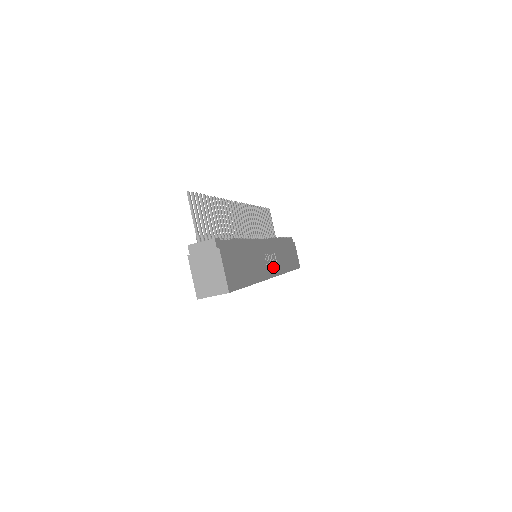
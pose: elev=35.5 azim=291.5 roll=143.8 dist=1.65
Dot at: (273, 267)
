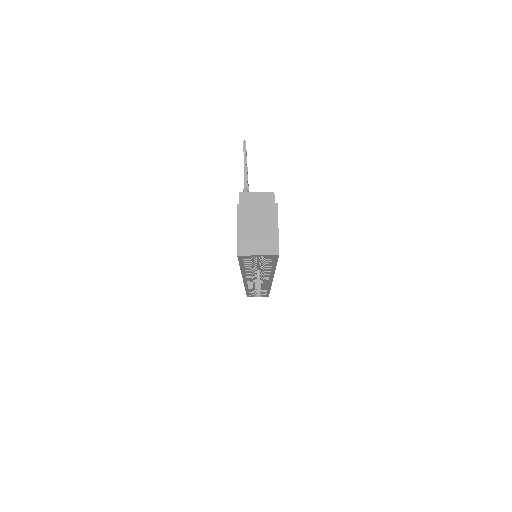
Dot at: occluded
